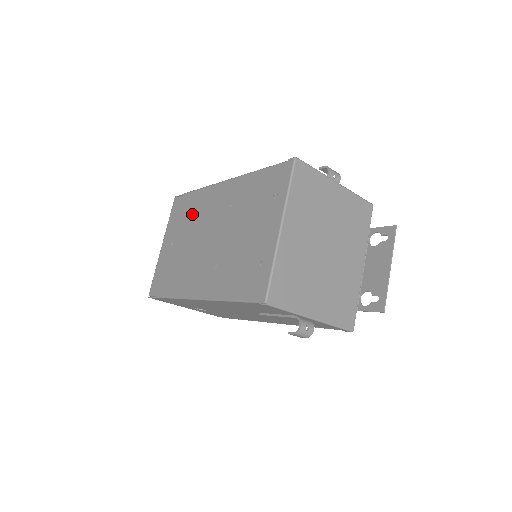
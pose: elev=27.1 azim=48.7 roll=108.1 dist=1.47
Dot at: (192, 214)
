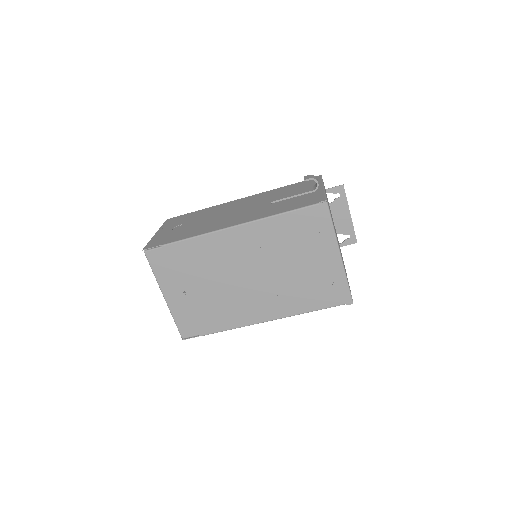
Dot at: (199, 263)
